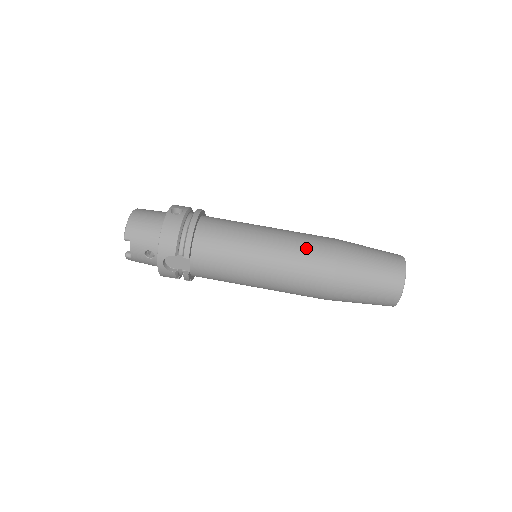
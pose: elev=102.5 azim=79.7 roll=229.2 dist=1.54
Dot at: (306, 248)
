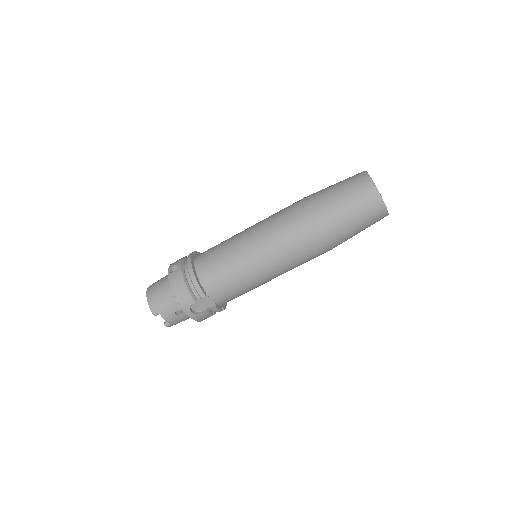
Dot at: (283, 224)
